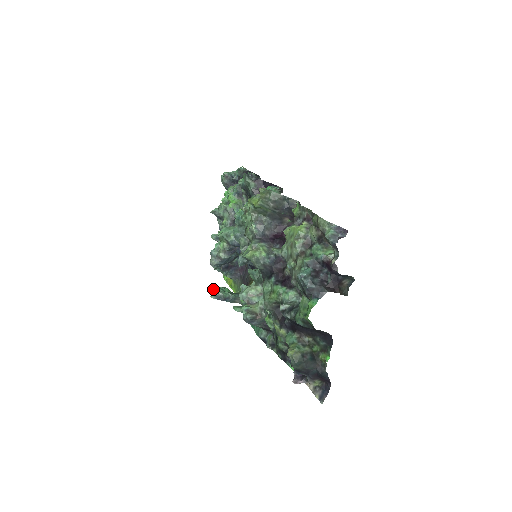
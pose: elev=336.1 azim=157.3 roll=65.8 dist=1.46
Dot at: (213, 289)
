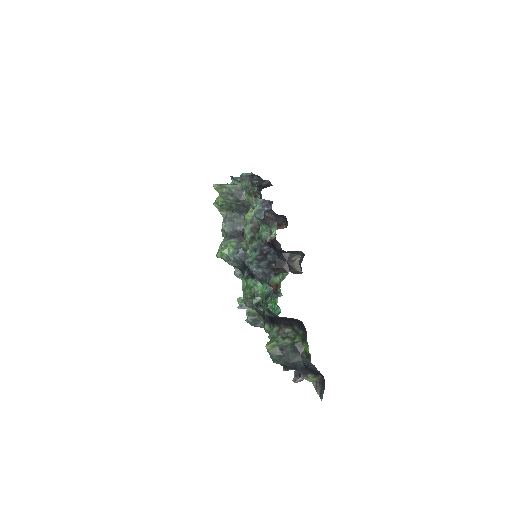
Dot at: (240, 300)
